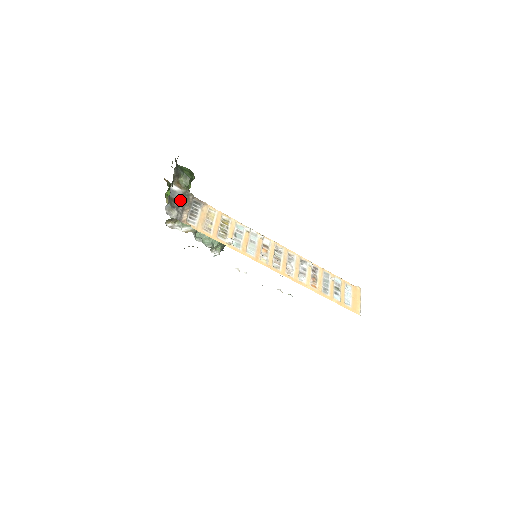
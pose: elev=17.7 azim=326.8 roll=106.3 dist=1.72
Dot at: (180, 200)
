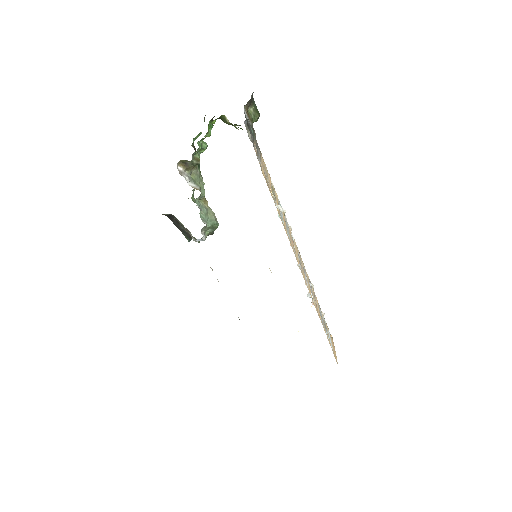
Dot at: (251, 128)
